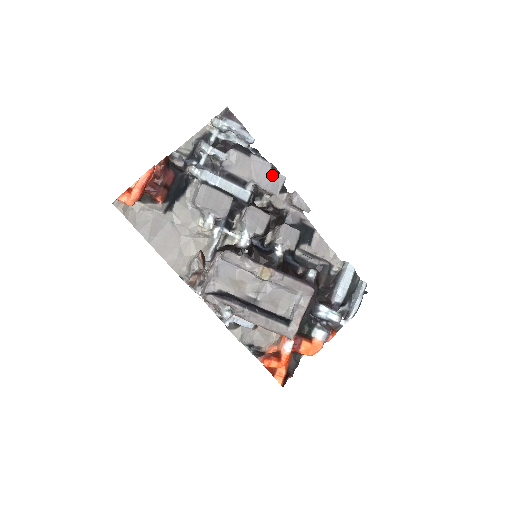
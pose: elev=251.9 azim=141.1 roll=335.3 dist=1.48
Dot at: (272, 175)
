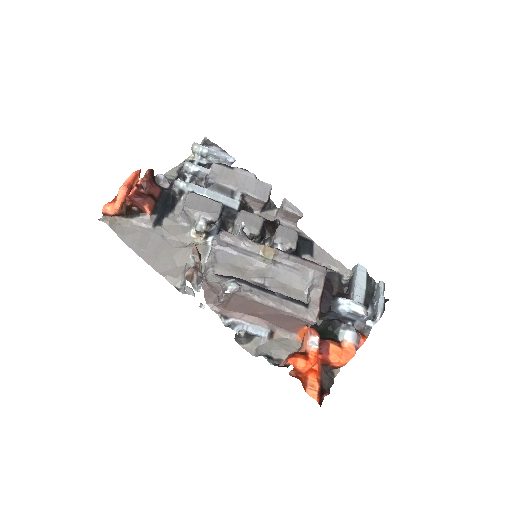
Dot at: (258, 183)
